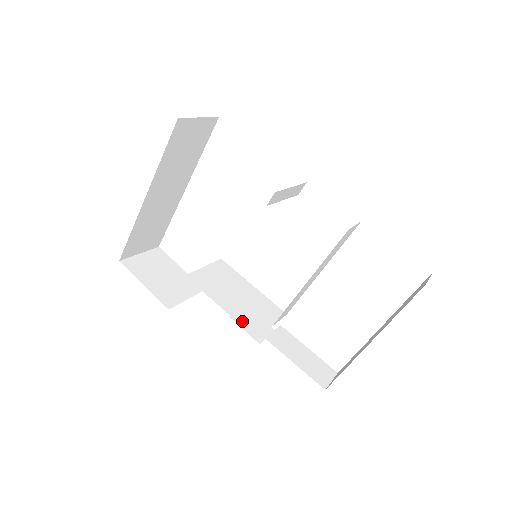
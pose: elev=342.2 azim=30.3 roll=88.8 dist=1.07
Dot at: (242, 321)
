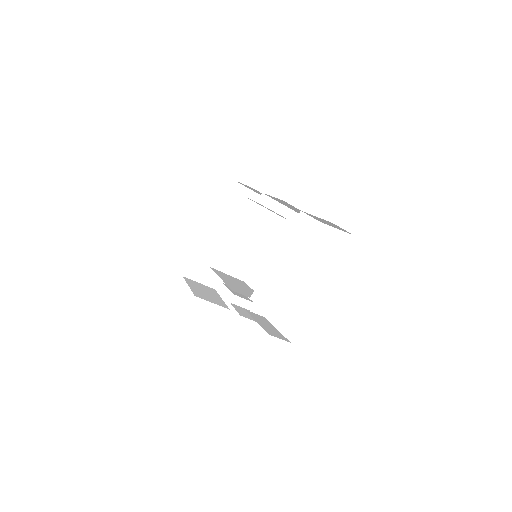
Dot at: (229, 286)
